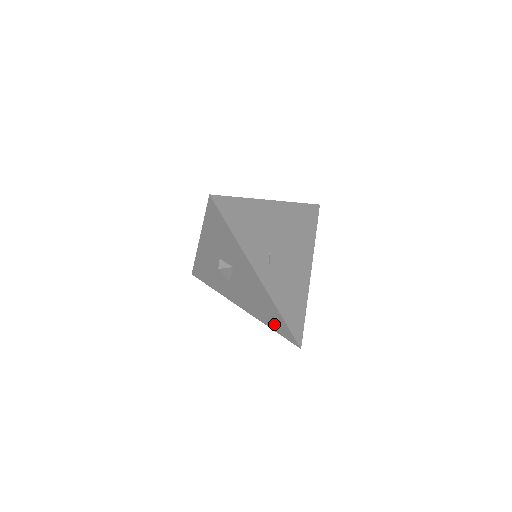
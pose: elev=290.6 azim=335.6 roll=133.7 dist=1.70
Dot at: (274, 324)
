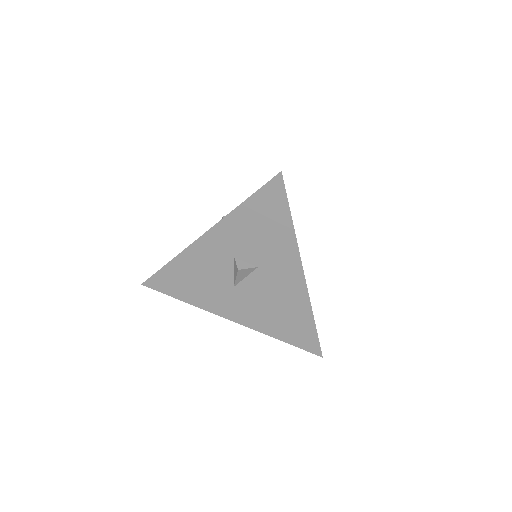
Dot at: (291, 333)
